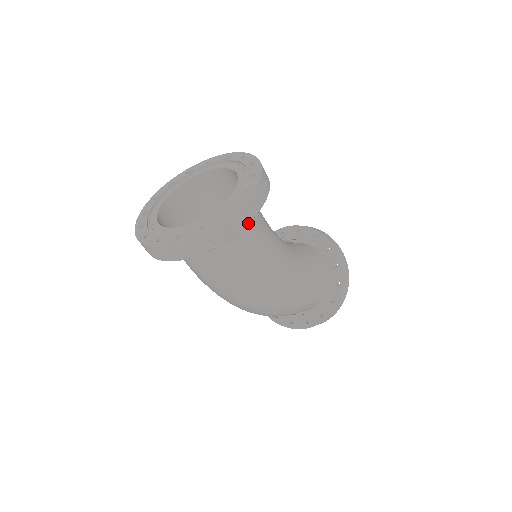
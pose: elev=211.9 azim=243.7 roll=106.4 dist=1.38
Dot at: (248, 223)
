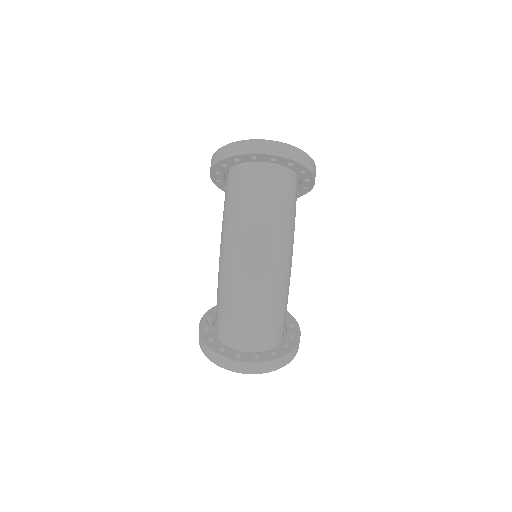
Dot at: (312, 173)
